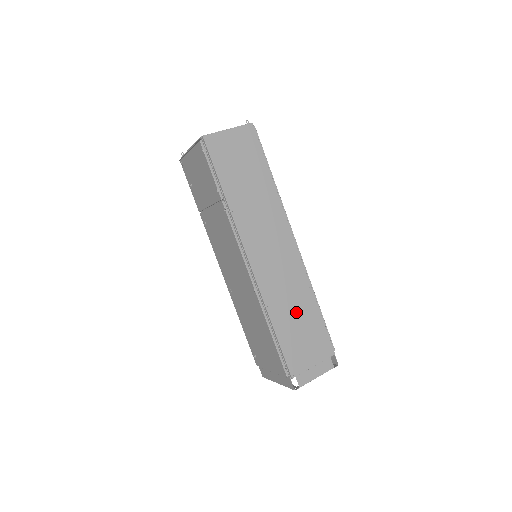
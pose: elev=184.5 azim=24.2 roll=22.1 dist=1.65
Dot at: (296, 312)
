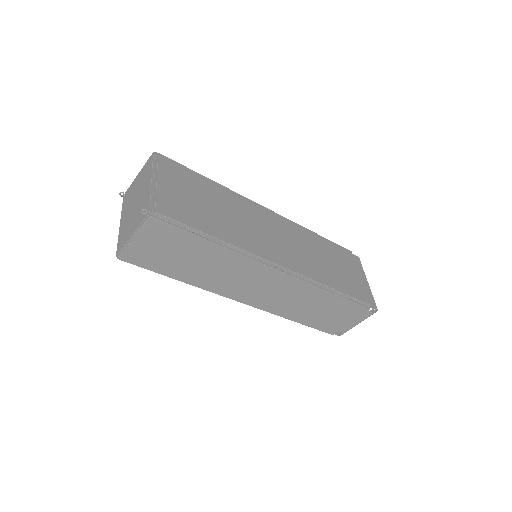
Dot at: (312, 307)
